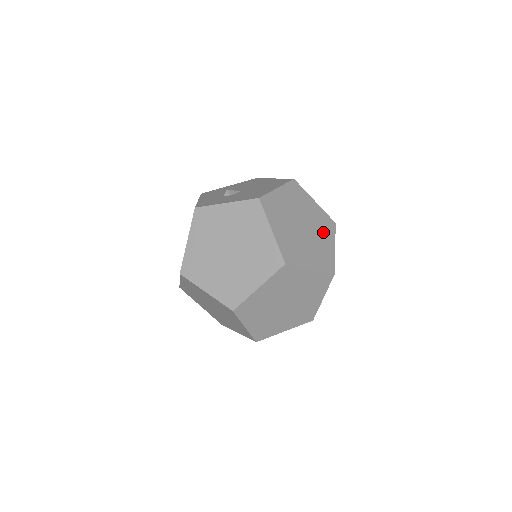
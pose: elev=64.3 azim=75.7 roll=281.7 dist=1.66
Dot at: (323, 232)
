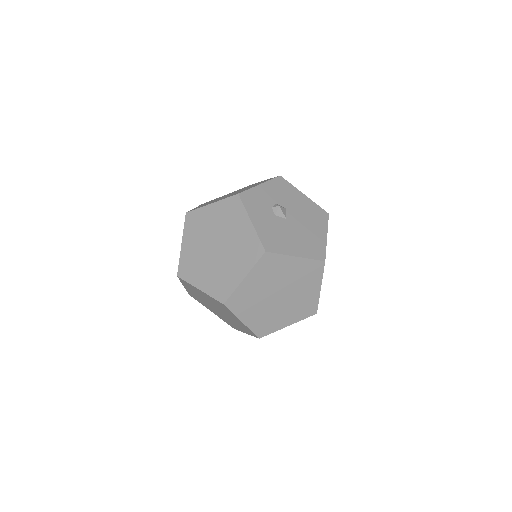
Dot at: (294, 310)
